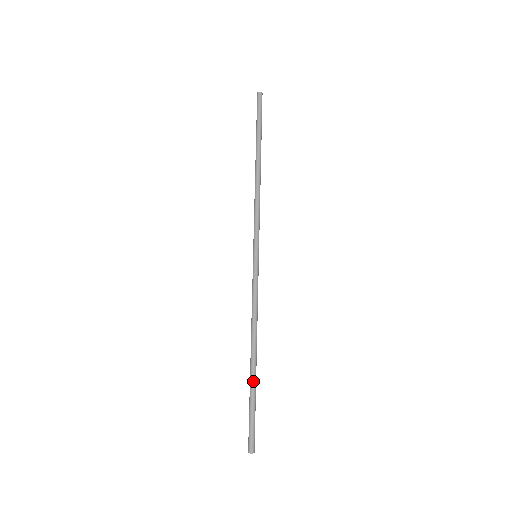
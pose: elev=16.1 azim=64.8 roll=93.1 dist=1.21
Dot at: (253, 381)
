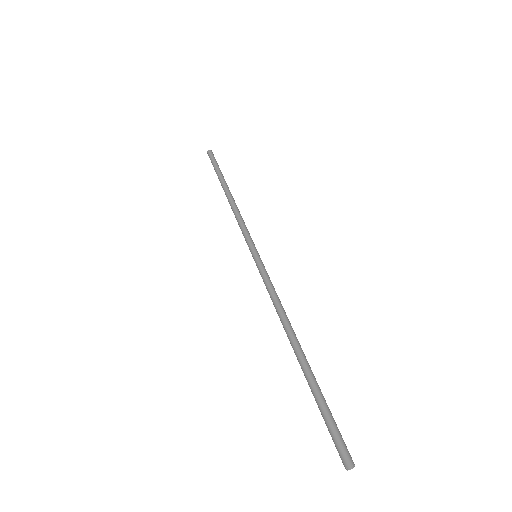
Dot at: (310, 371)
